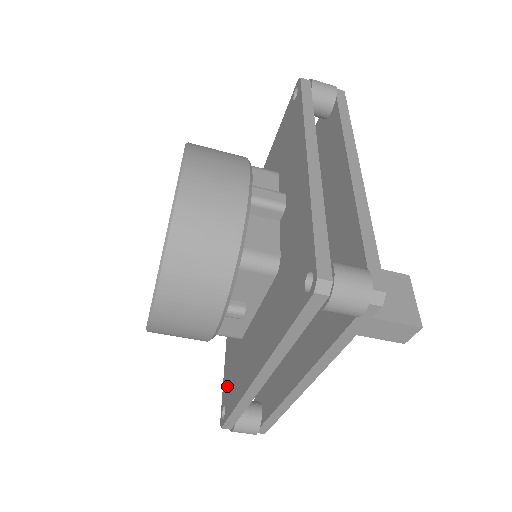
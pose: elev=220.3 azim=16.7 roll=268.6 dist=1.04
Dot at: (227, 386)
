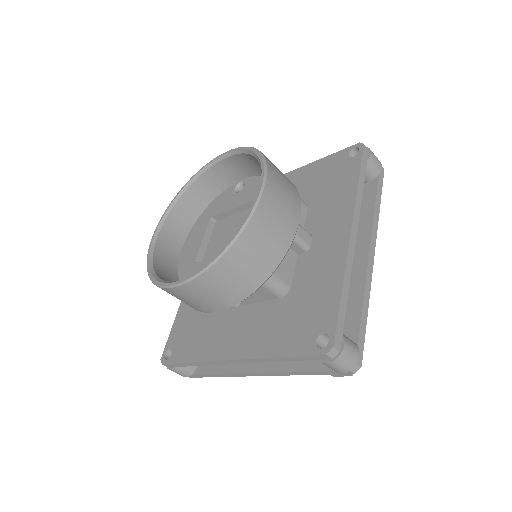
Dot at: (180, 335)
